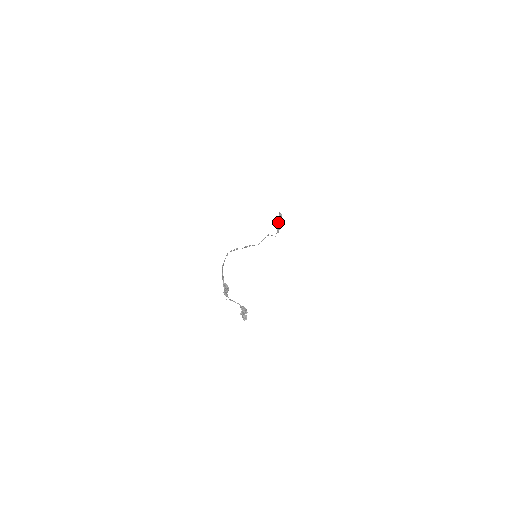
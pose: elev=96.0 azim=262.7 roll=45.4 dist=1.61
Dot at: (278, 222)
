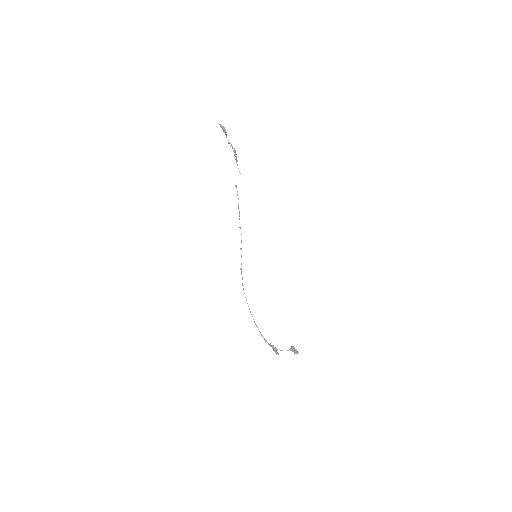
Dot at: occluded
